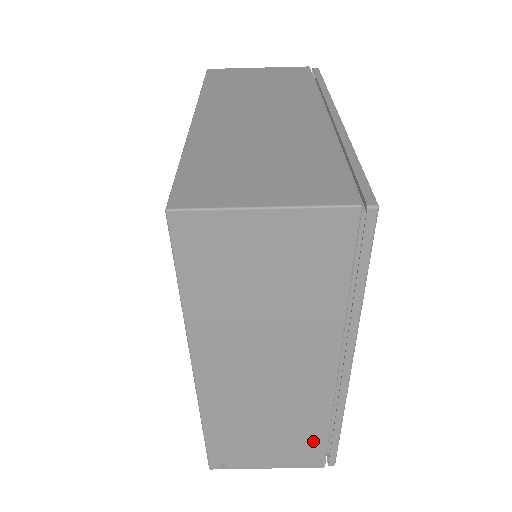
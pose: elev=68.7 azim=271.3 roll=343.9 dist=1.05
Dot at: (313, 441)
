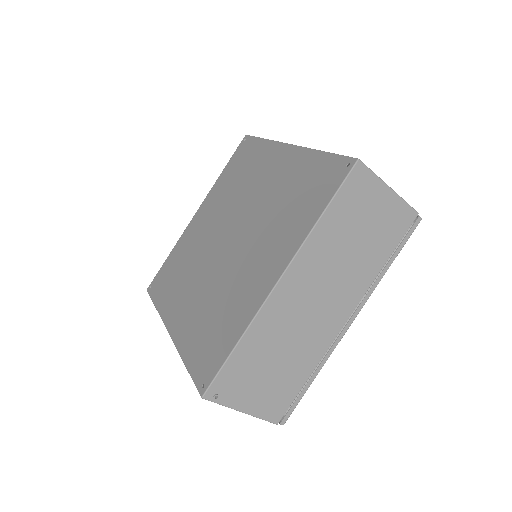
Dot at: (292, 388)
